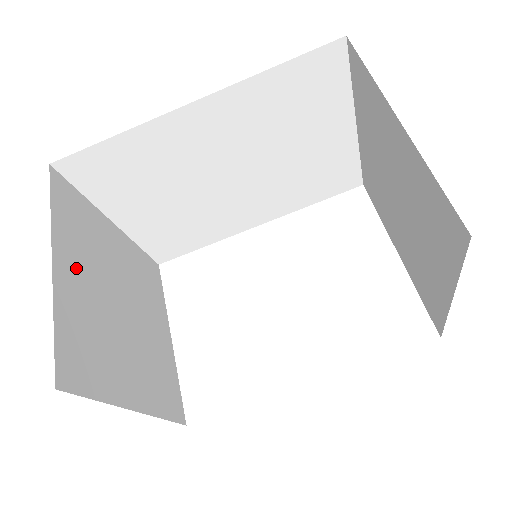
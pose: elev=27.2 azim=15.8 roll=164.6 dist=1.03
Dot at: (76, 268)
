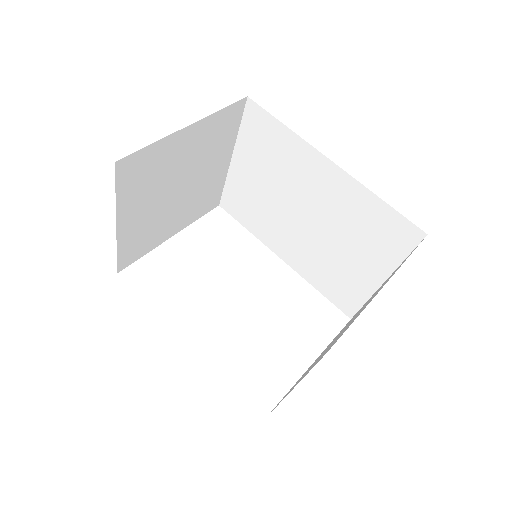
Dot at: (190, 144)
